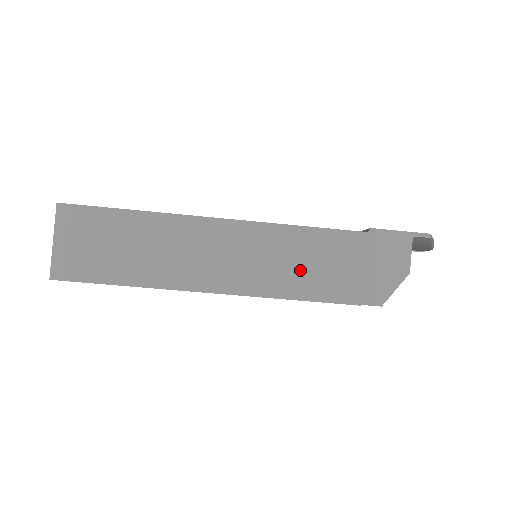
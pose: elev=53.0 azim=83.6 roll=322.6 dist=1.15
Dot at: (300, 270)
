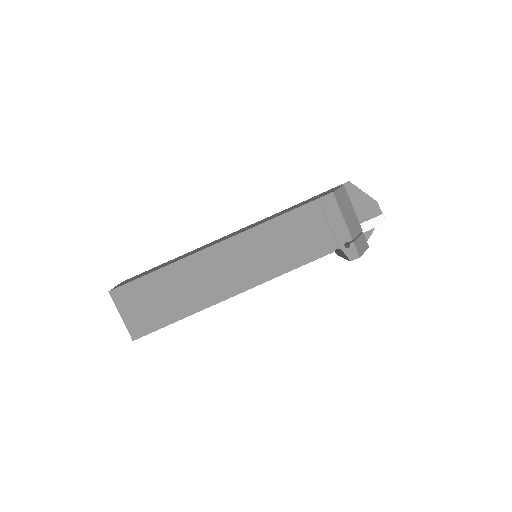
Dot at: (272, 217)
